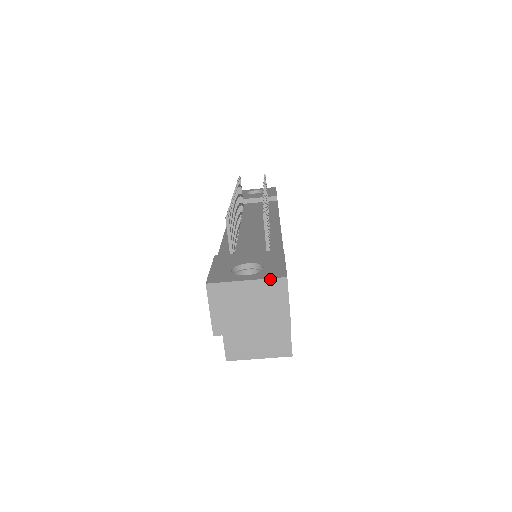
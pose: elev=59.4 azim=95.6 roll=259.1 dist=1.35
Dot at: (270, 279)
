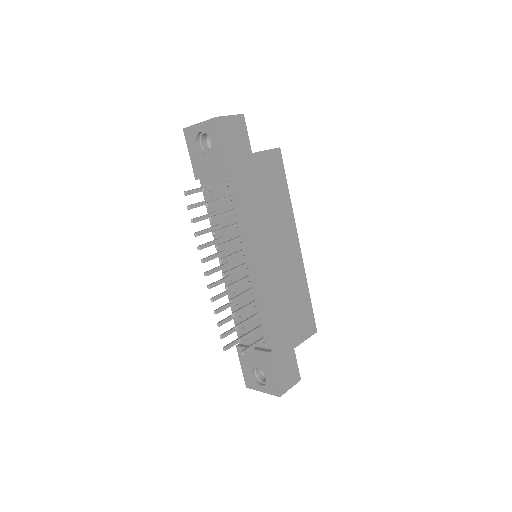
Dot at: occluded
